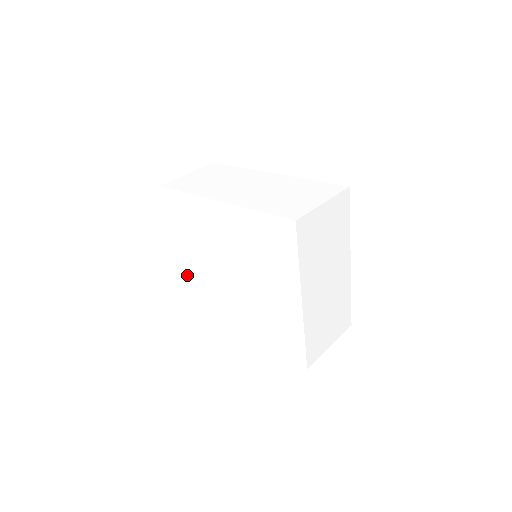
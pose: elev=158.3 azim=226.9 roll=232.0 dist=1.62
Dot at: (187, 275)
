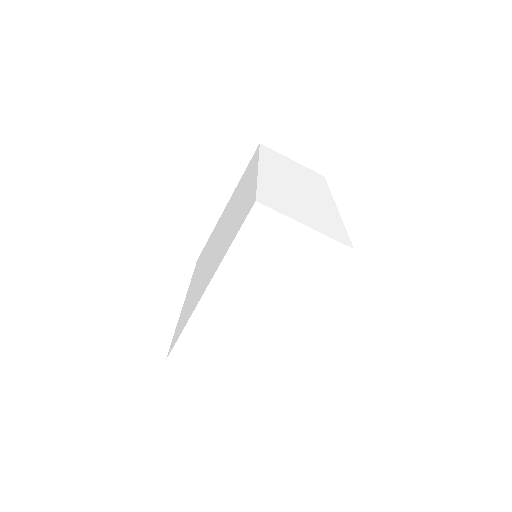
Dot at: (214, 230)
